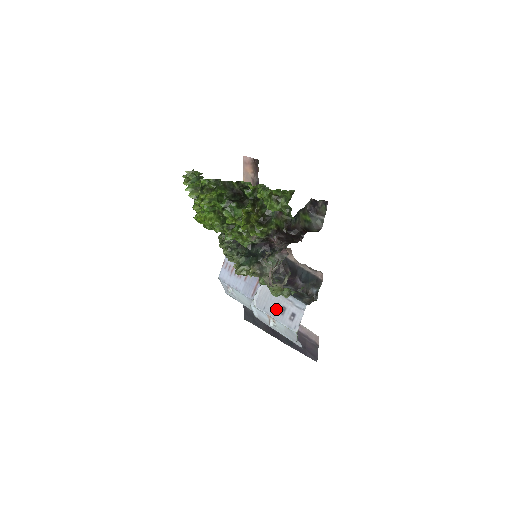
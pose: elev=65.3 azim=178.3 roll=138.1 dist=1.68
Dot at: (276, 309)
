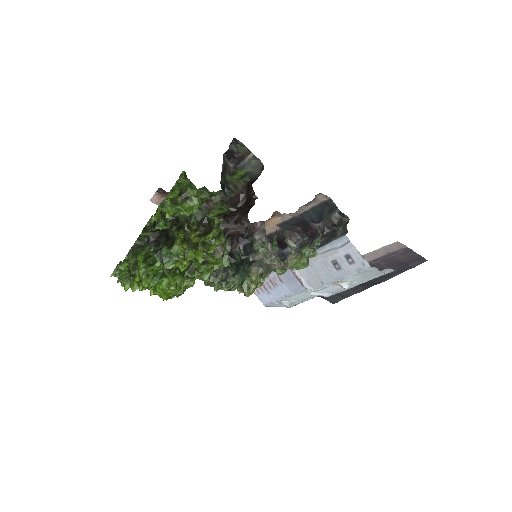
Dot at: (330, 271)
